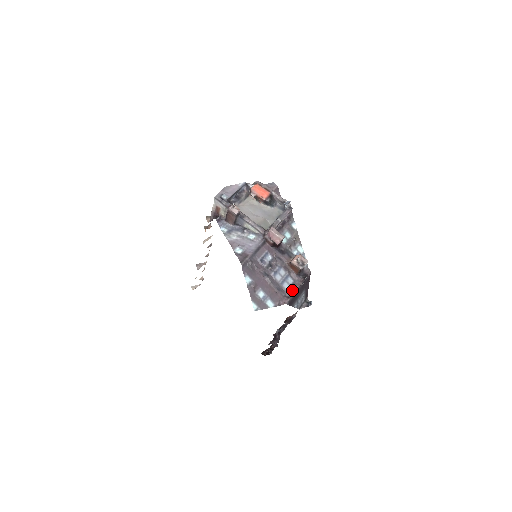
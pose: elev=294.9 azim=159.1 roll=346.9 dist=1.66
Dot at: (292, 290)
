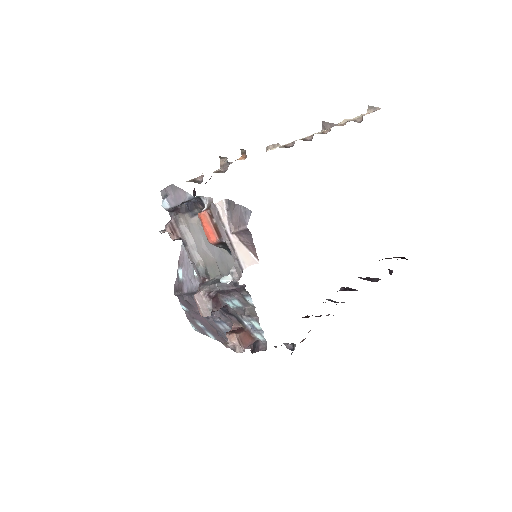
Dot at: occluded
